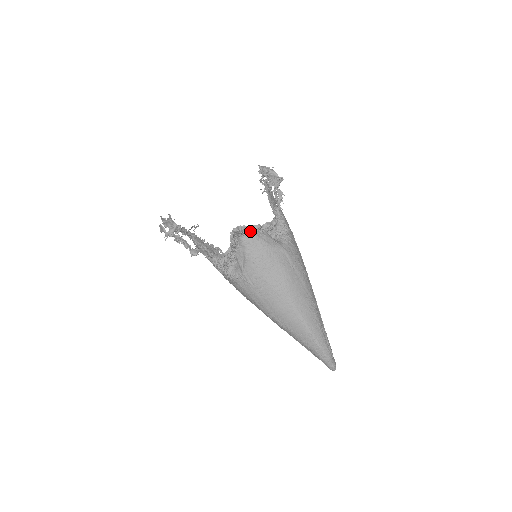
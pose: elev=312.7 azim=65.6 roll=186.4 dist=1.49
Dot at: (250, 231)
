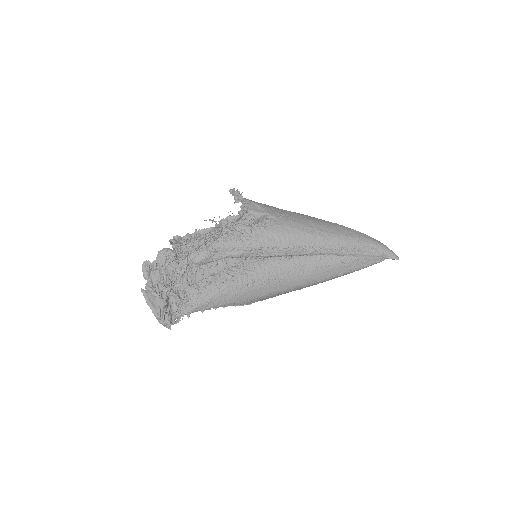
Dot at: occluded
